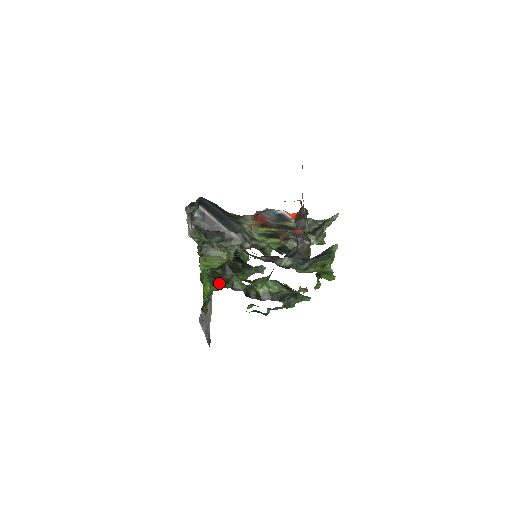
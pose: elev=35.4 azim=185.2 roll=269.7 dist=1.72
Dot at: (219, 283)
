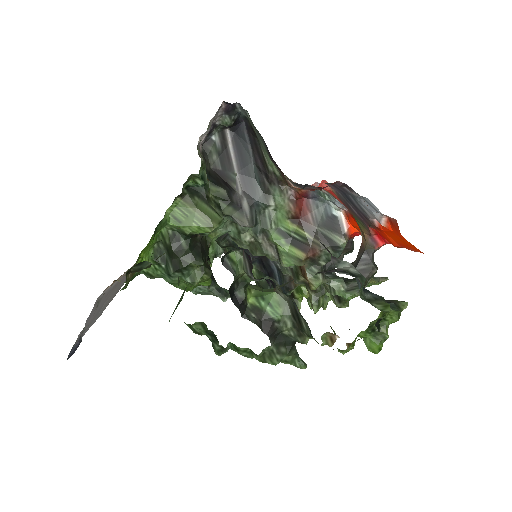
Dot at: (167, 263)
